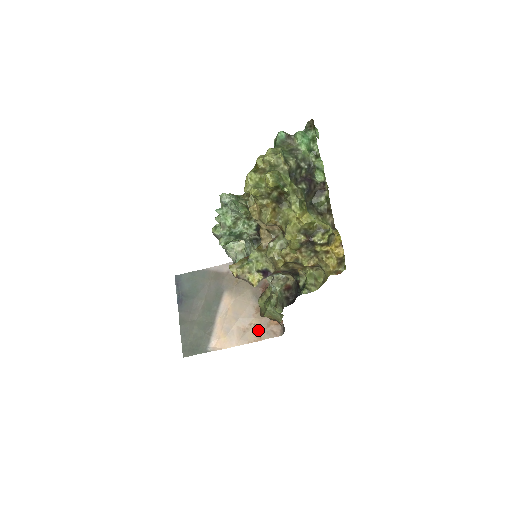
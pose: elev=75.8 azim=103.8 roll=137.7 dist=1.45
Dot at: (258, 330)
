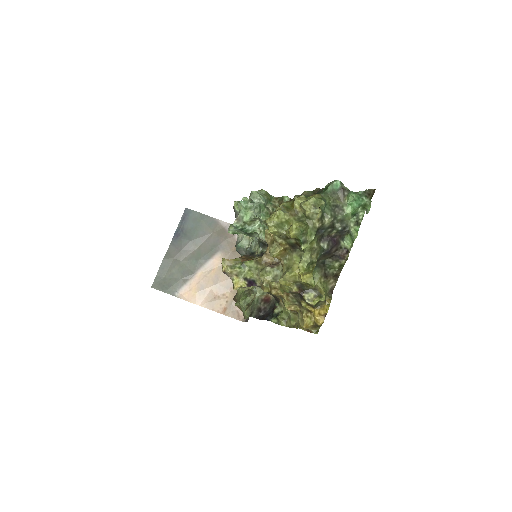
Dot at: (227, 304)
